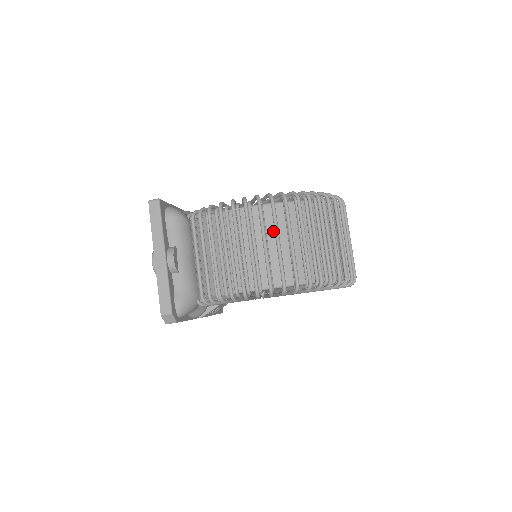
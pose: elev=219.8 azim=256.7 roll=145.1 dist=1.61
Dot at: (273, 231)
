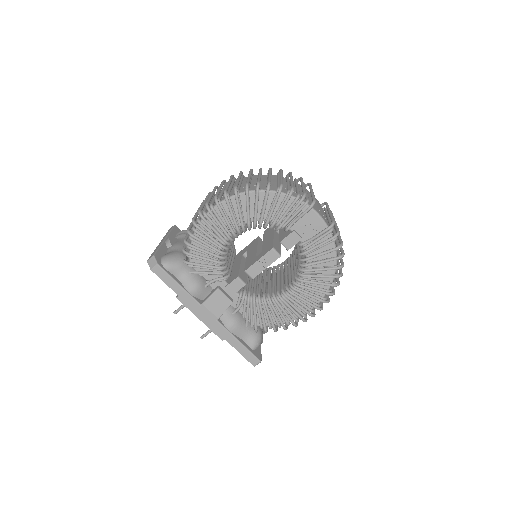
Dot at: occluded
